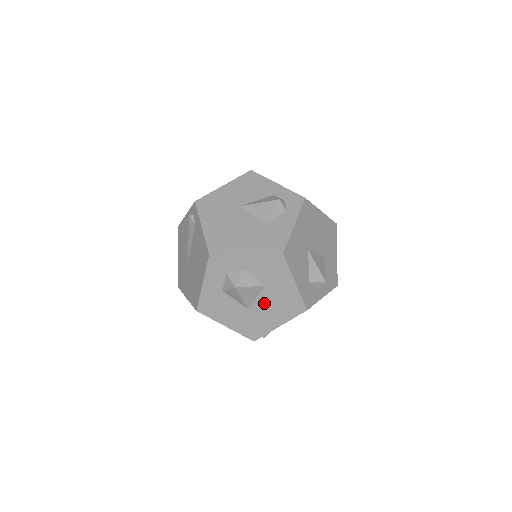
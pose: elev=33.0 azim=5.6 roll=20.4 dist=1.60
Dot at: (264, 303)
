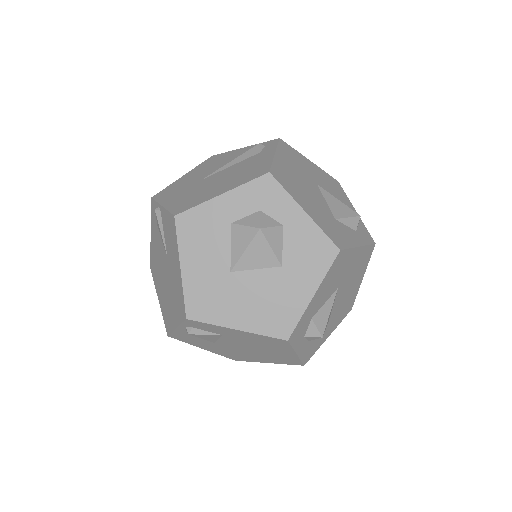
Dot at: (255, 284)
